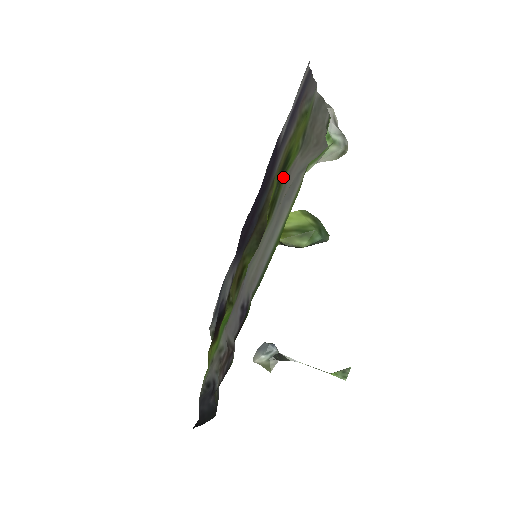
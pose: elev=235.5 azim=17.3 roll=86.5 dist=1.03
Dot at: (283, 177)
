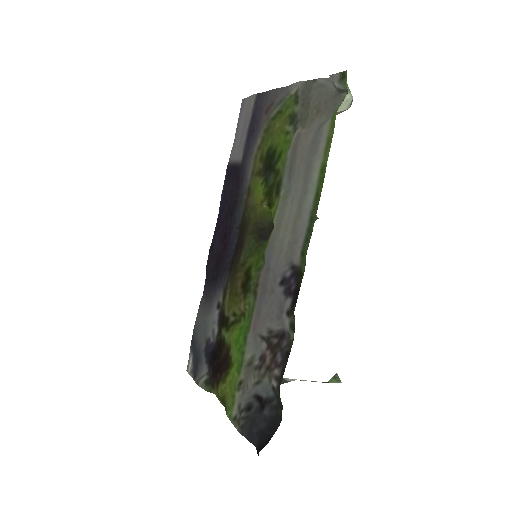
Dot at: (279, 162)
